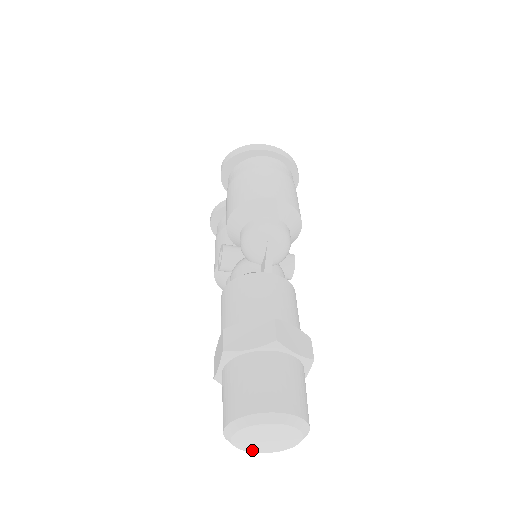
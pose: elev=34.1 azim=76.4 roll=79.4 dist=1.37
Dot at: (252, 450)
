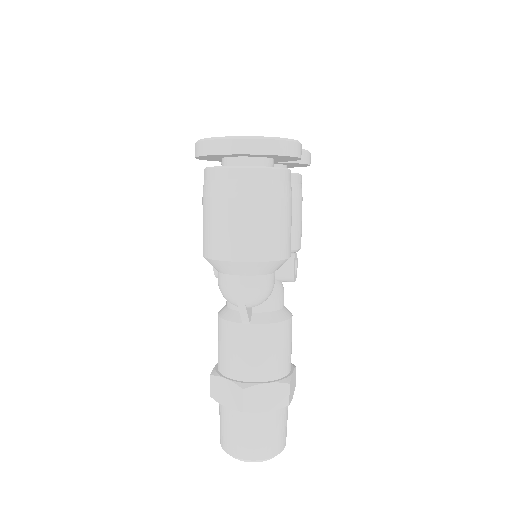
Dot at: occluded
